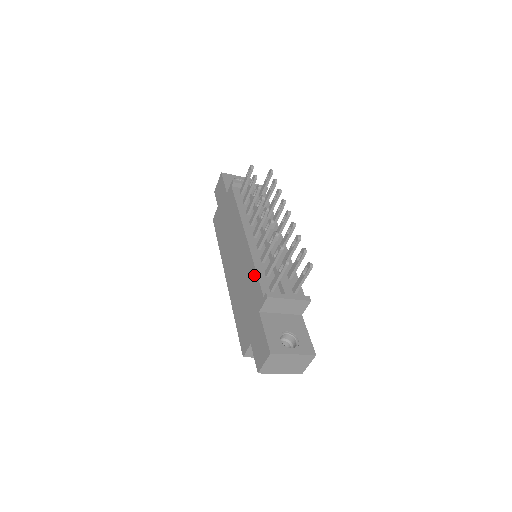
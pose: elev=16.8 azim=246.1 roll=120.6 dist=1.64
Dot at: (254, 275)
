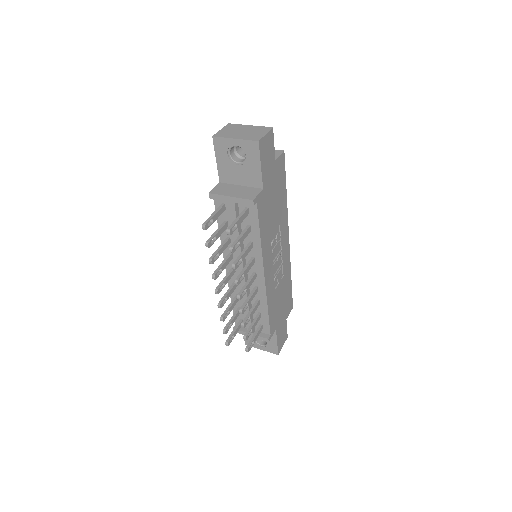
Dot at: occluded
